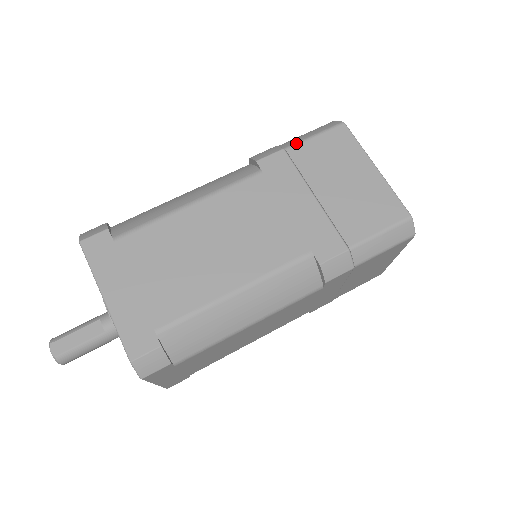
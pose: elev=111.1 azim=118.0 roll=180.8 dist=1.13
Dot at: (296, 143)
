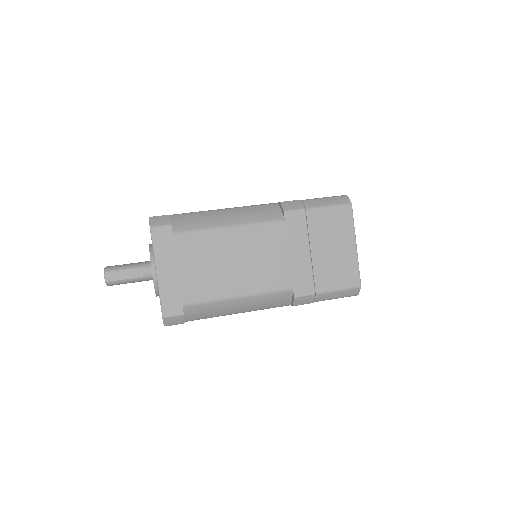
Dot at: (315, 207)
